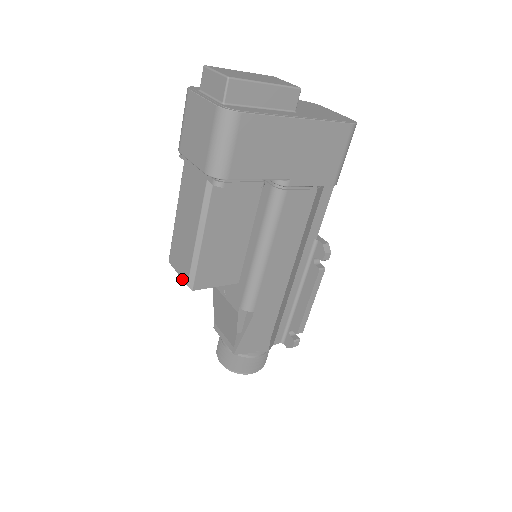
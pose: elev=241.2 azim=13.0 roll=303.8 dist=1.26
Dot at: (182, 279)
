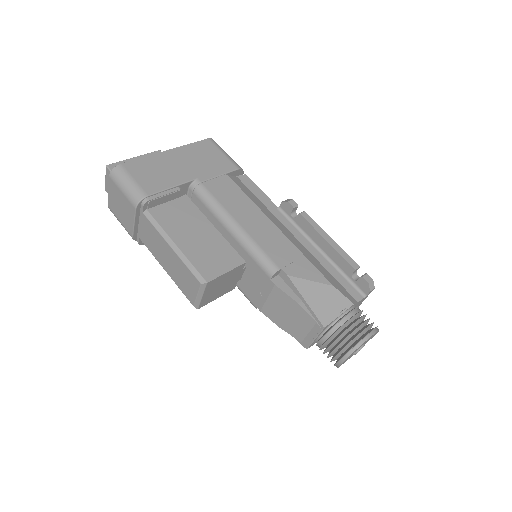
Dot at: (198, 290)
